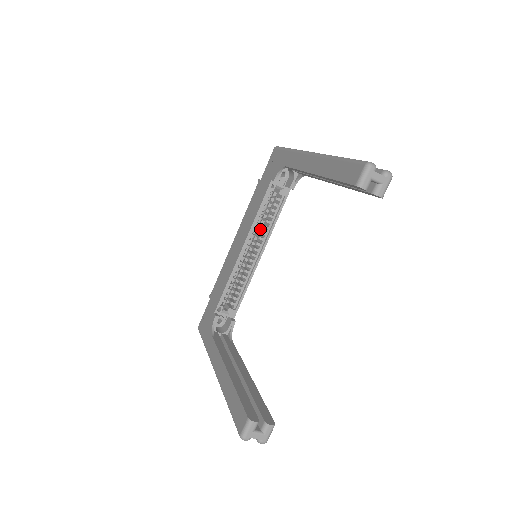
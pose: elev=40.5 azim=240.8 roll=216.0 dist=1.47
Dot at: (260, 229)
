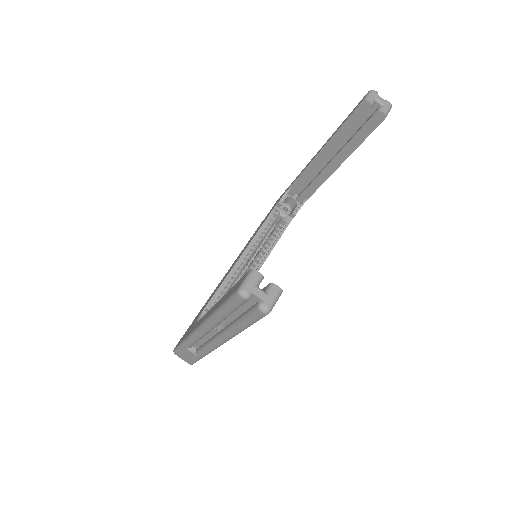
Dot at: (260, 252)
